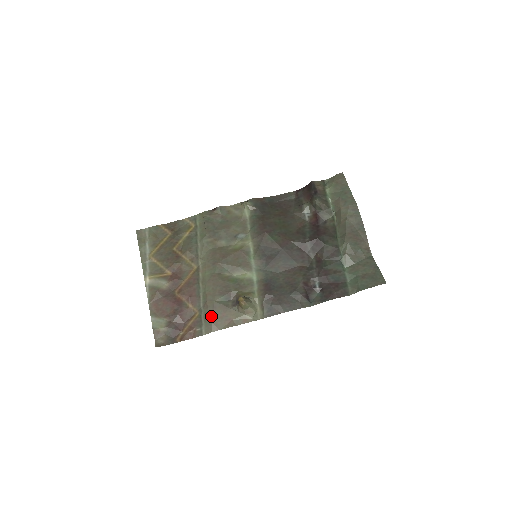
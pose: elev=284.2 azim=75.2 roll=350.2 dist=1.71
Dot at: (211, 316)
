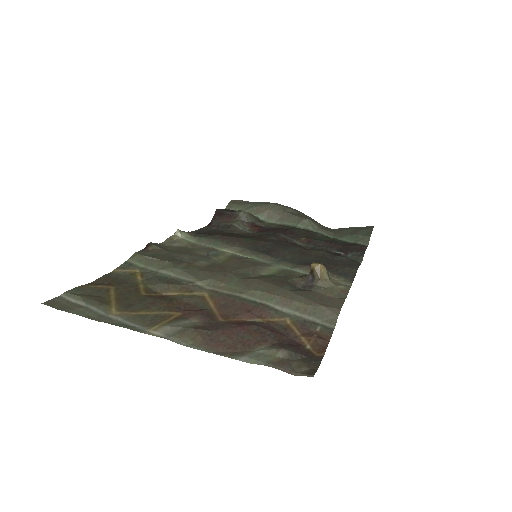
Dot at: (310, 303)
